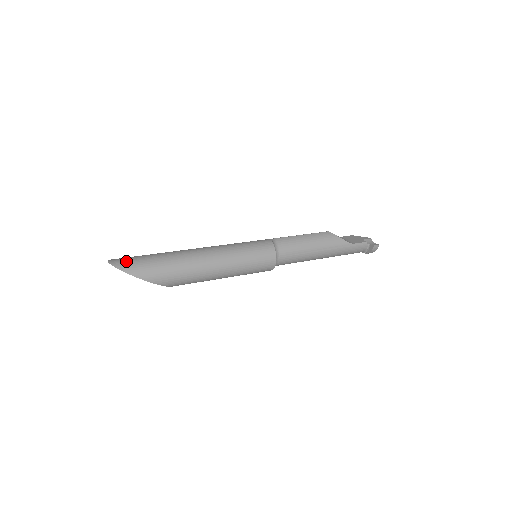
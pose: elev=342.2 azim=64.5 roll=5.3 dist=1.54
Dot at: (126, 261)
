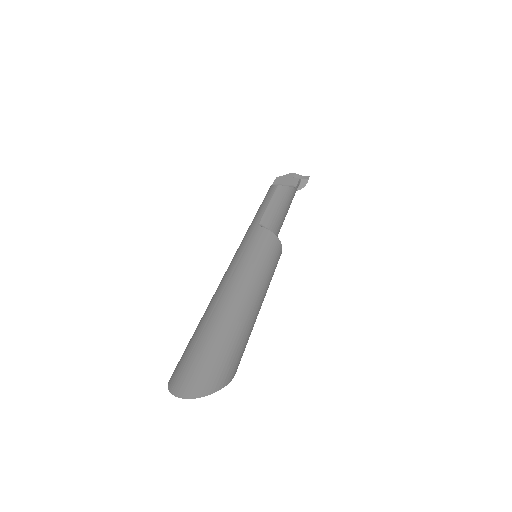
Dot at: (199, 376)
